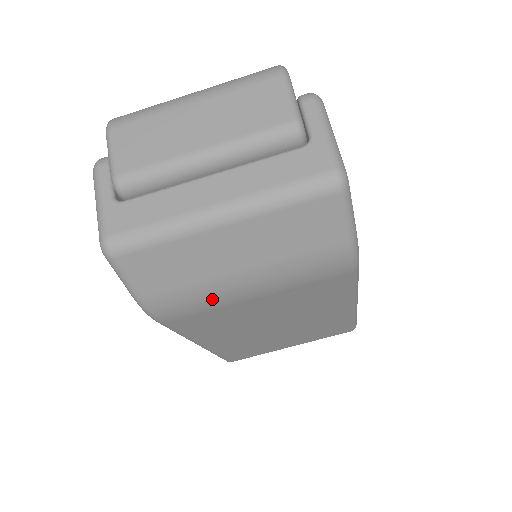
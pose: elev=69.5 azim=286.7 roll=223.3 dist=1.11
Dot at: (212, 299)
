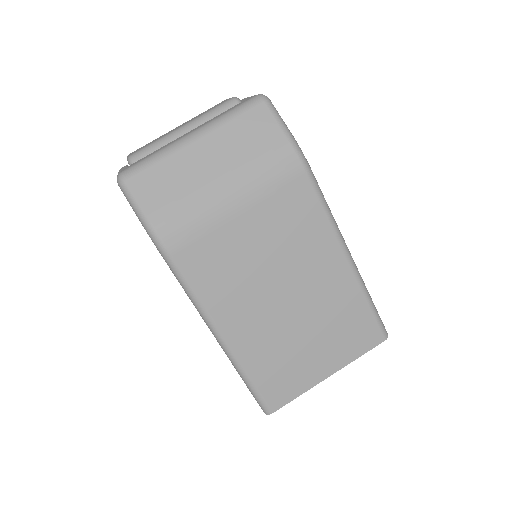
Dot at: (203, 212)
